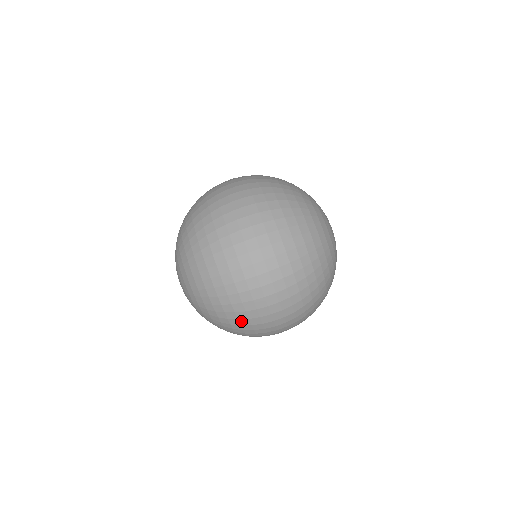
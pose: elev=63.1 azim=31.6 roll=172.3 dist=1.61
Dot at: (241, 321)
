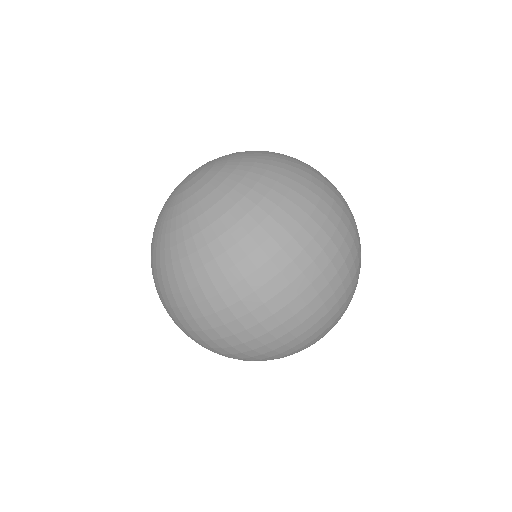
Dot at: (269, 242)
